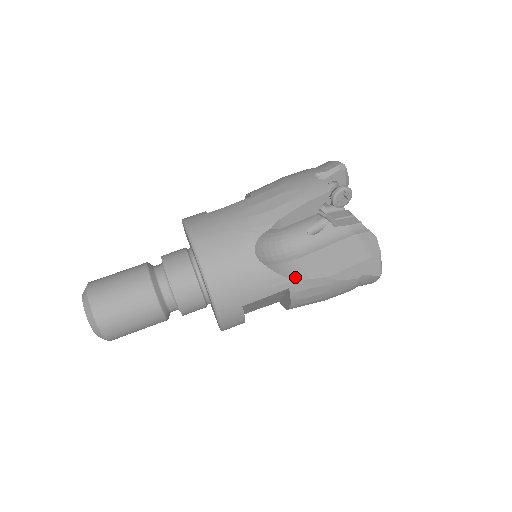
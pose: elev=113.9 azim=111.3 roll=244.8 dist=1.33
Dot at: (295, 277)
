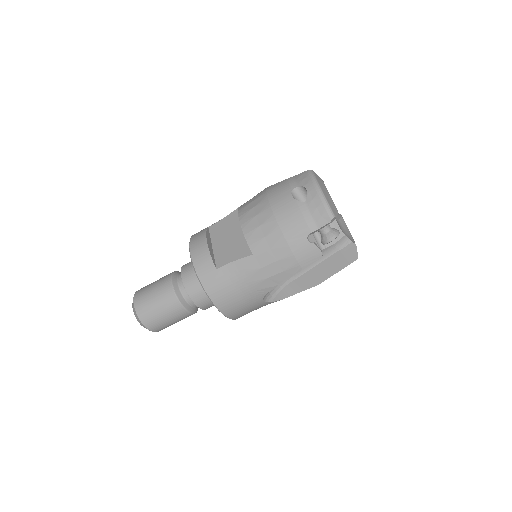
Dot at: (293, 294)
